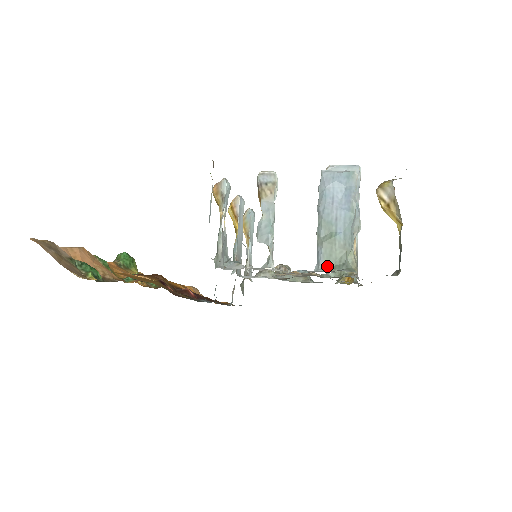
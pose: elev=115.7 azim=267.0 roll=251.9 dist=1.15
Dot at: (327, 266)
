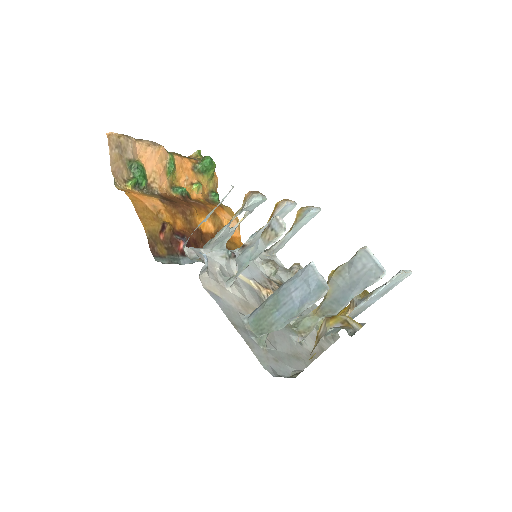
Dot at: (253, 323)
